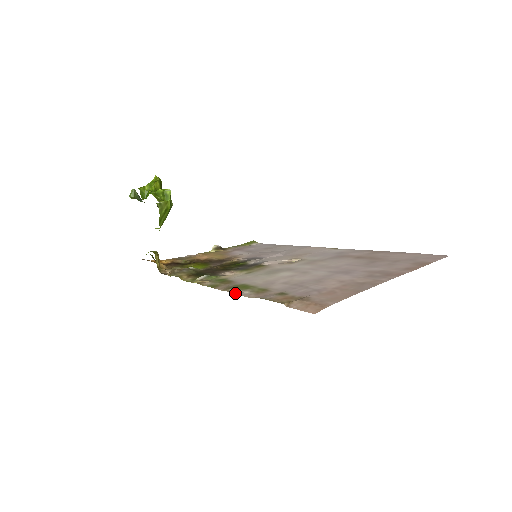
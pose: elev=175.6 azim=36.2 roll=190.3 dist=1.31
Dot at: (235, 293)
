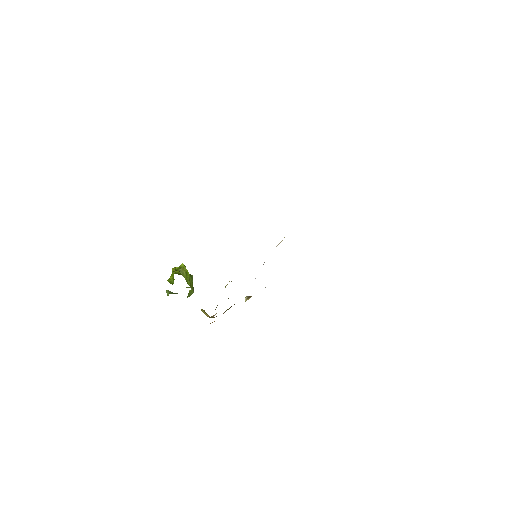
Dot at: occluded
